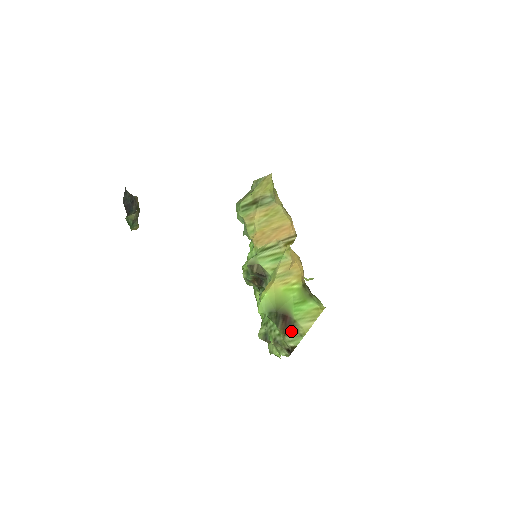
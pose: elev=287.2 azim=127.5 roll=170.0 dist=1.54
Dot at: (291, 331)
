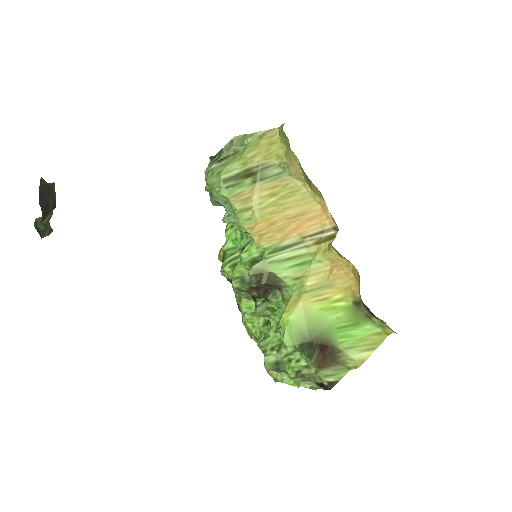
Dot at: (332, 363)
